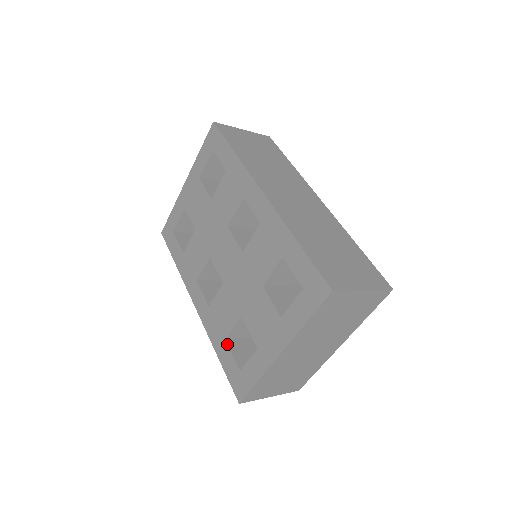
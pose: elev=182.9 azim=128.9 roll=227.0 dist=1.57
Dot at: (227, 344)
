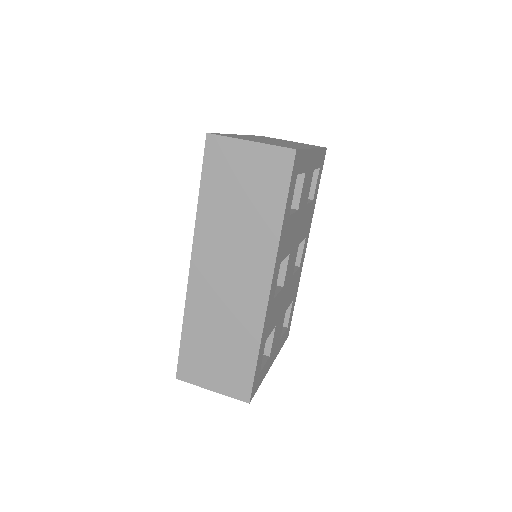
Dot at: occluded
